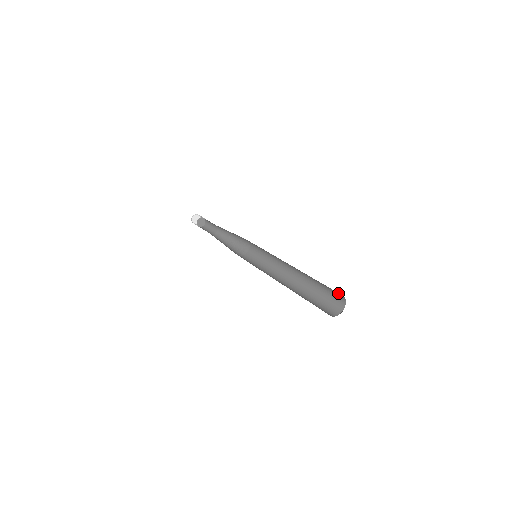
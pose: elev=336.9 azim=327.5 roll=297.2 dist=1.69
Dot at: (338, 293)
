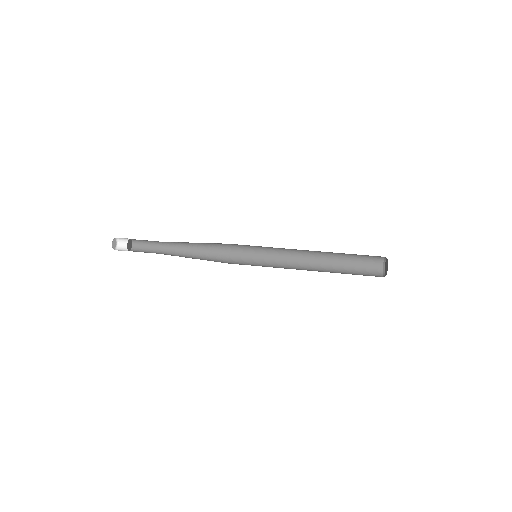
Dot at: (377, 256)
